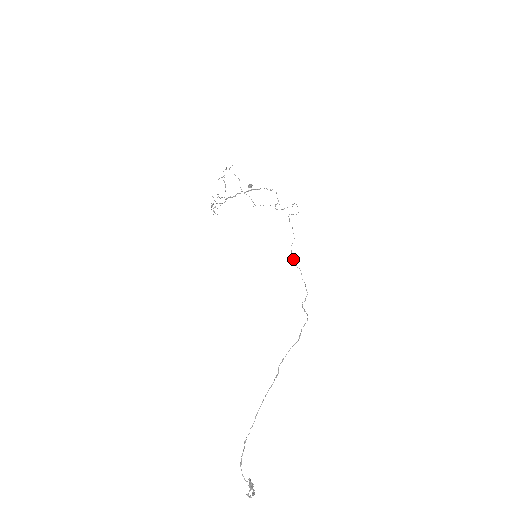
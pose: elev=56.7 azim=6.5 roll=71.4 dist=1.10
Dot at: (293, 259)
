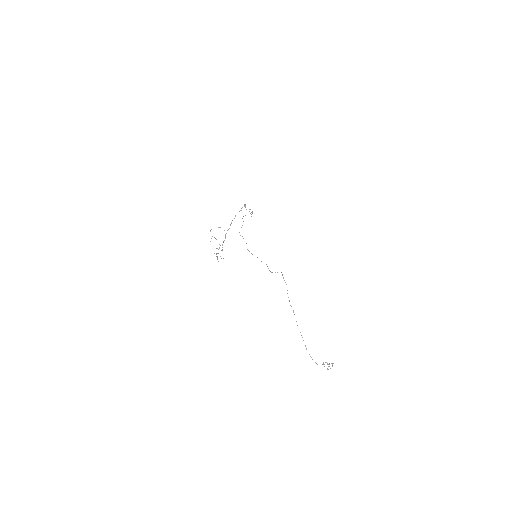
Dot at: (252, 254)
